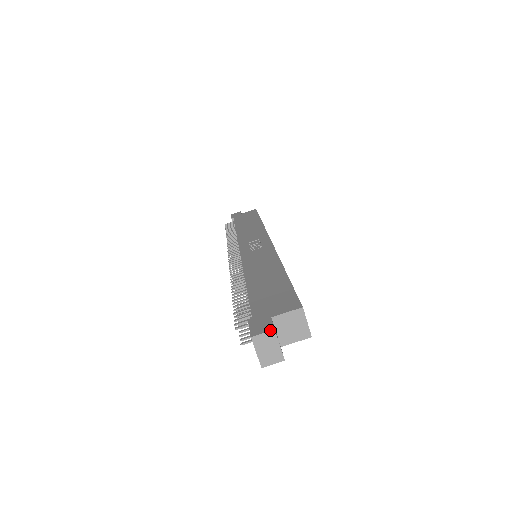
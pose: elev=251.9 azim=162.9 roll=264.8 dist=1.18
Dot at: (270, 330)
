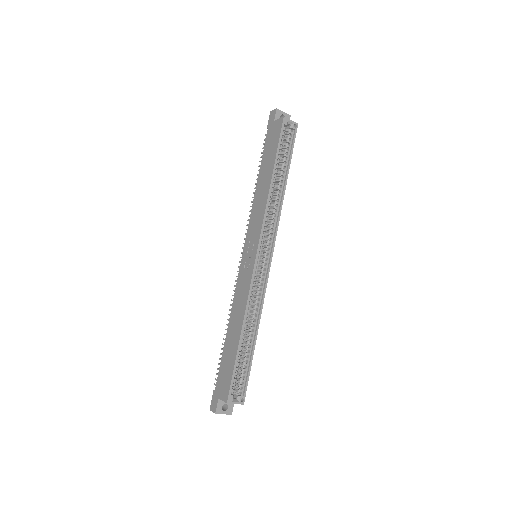
Dot at: occluded
